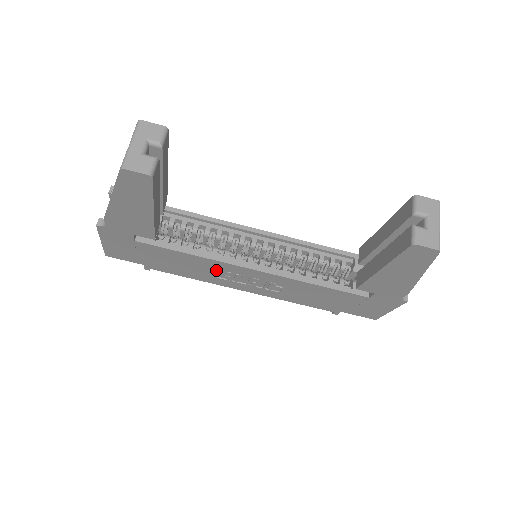
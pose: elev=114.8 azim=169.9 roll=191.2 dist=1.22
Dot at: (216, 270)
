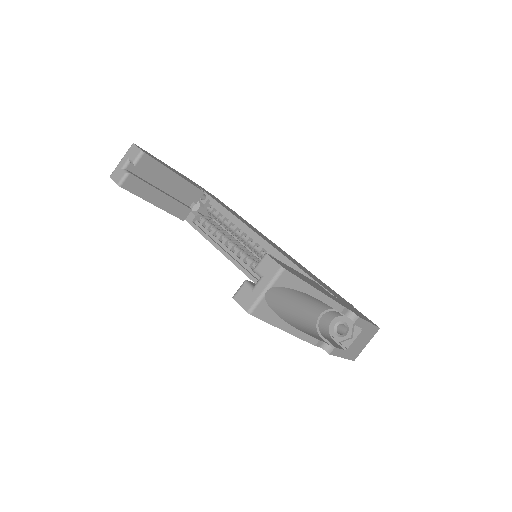
Dot at: occluded
